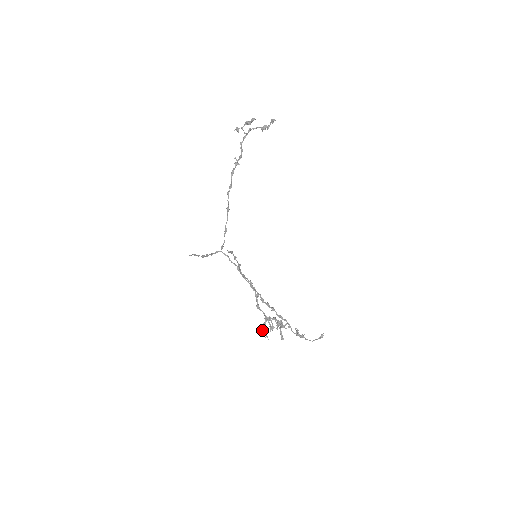
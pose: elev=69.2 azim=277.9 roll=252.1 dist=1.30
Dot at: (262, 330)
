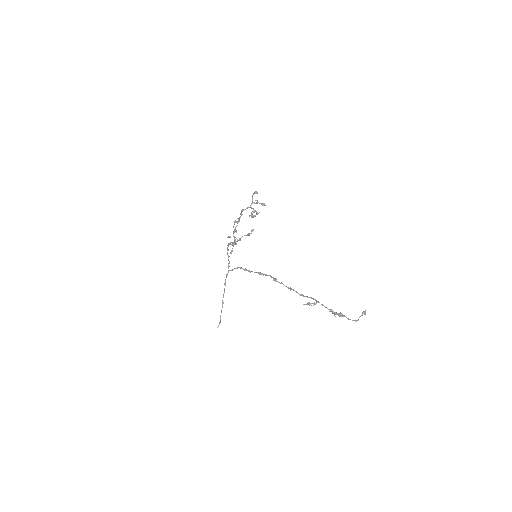
Dot at: (249, 216)
